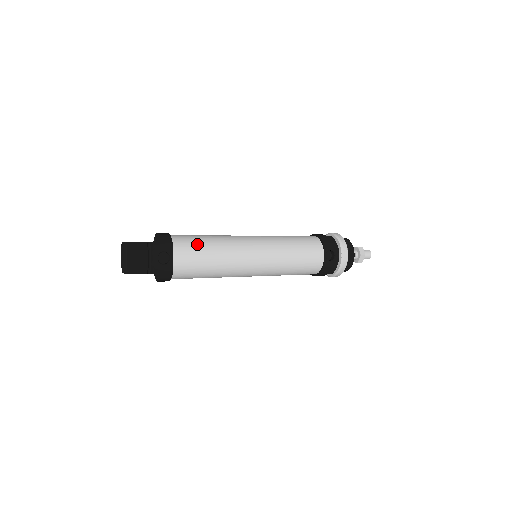
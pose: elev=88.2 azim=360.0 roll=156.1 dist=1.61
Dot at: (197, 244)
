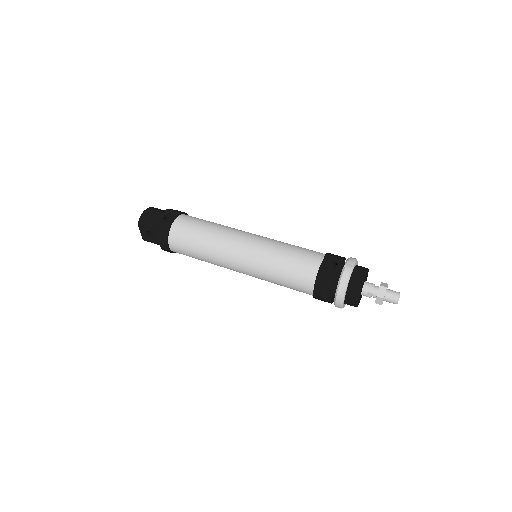
Dot at: (202, 219)
